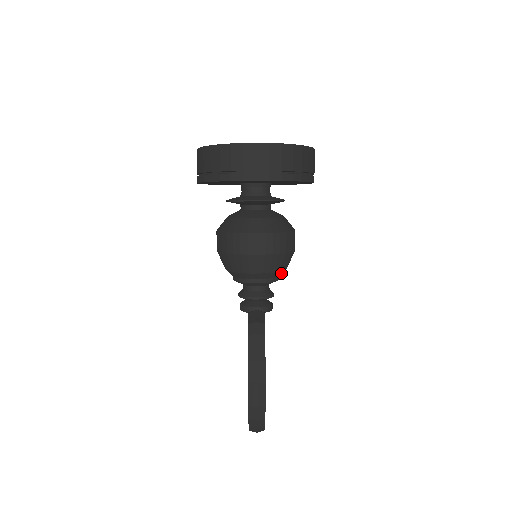
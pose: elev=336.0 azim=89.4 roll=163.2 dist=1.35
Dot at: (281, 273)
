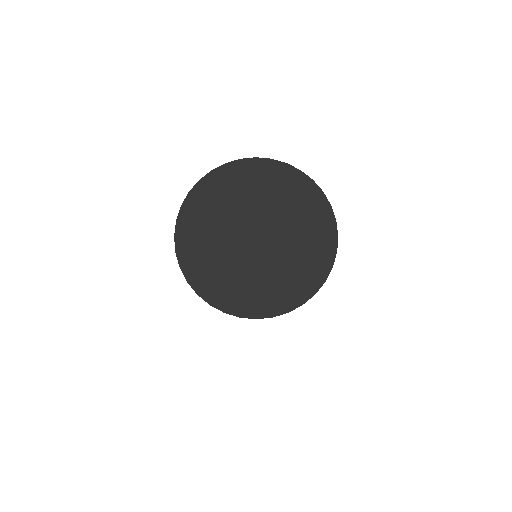
Dot at: occluded
